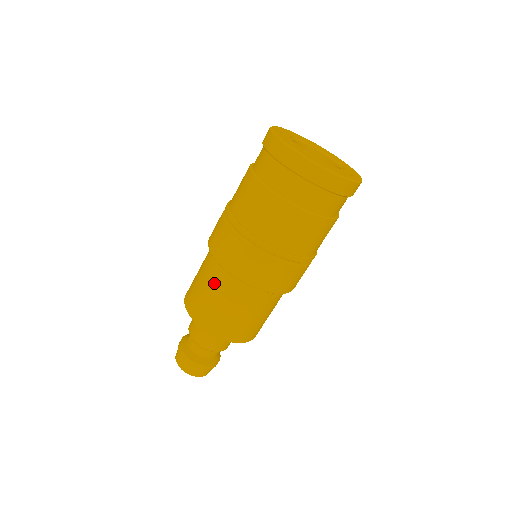
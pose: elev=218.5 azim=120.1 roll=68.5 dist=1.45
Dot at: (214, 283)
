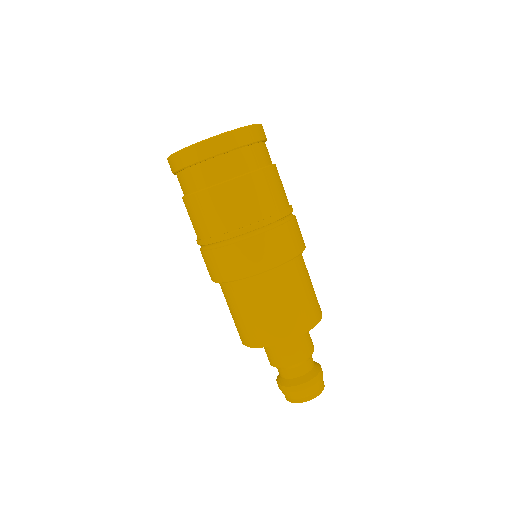
Dot at: (226, 300)
